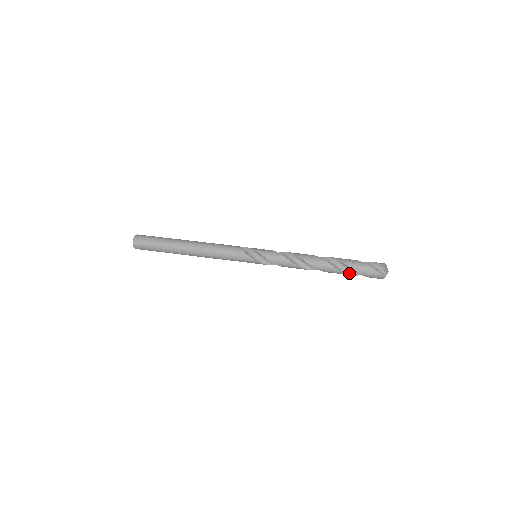
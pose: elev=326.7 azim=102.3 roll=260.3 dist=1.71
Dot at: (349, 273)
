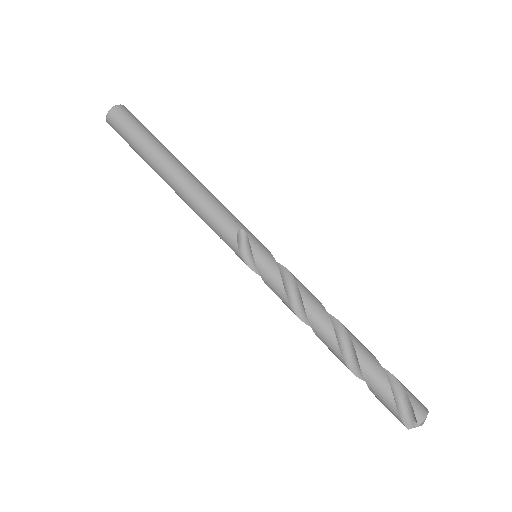
Dot at: occluded
